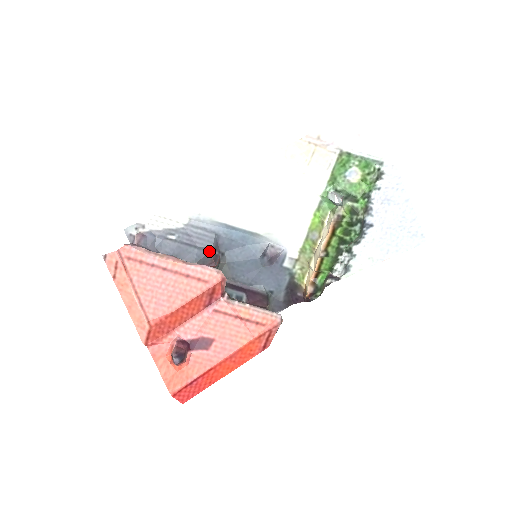
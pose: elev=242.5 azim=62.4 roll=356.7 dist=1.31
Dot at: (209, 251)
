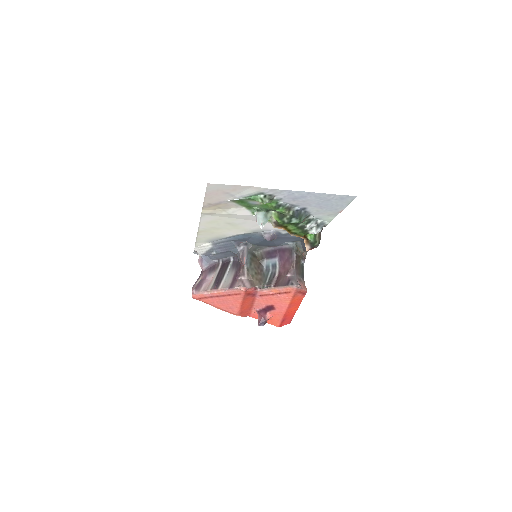
Dot at: (236, 251)
